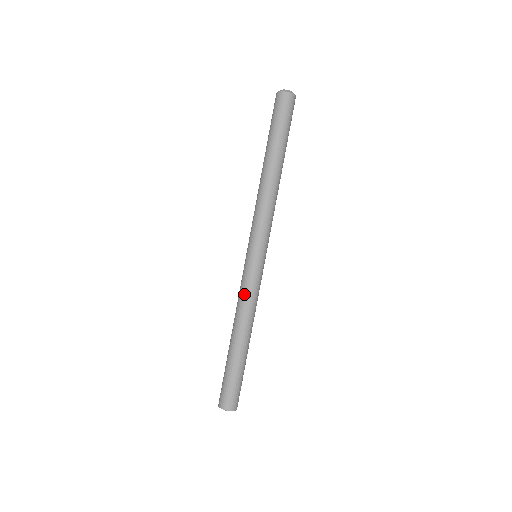
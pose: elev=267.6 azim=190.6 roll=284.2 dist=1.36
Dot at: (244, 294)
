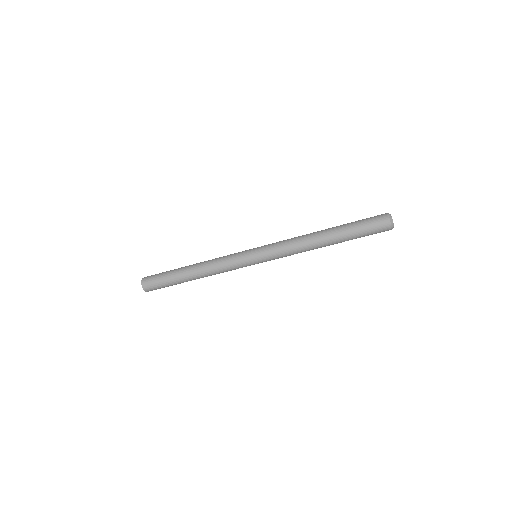
Dot at: (225, 266)
